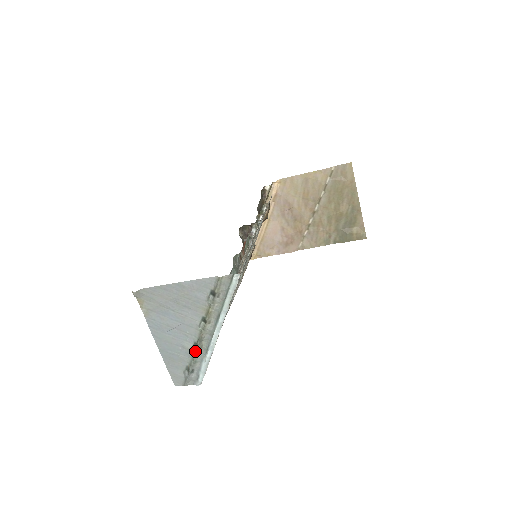
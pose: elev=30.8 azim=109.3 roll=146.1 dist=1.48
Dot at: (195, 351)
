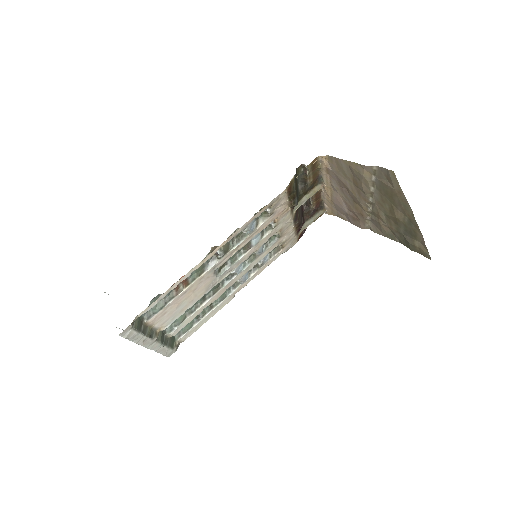
Dot at: occluded
